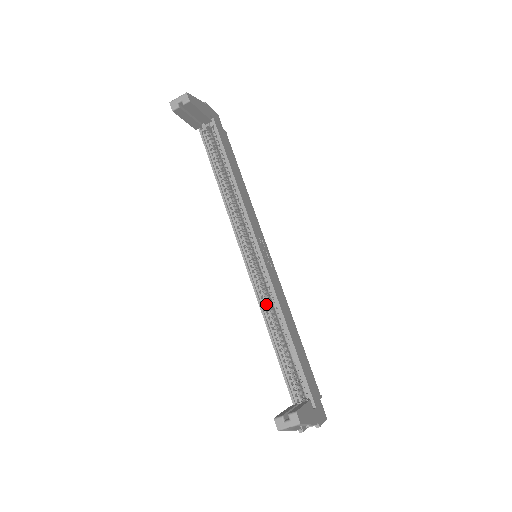
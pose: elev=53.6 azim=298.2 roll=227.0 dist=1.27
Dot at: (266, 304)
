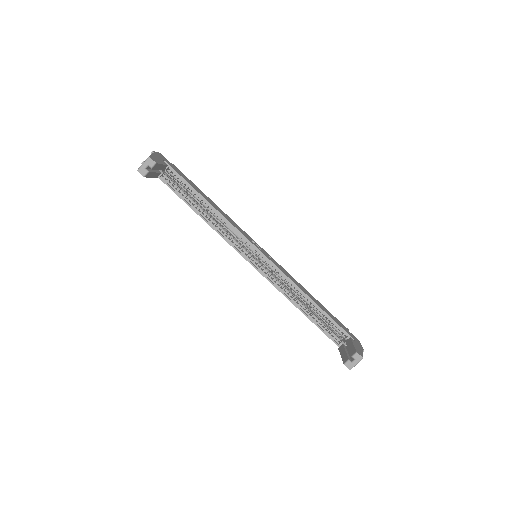
Dot at: (284, 288)
